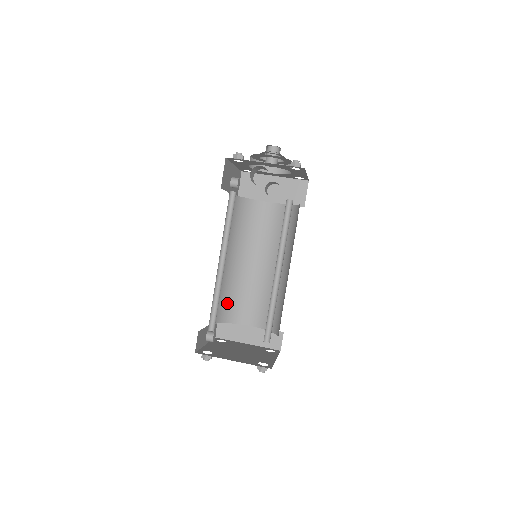
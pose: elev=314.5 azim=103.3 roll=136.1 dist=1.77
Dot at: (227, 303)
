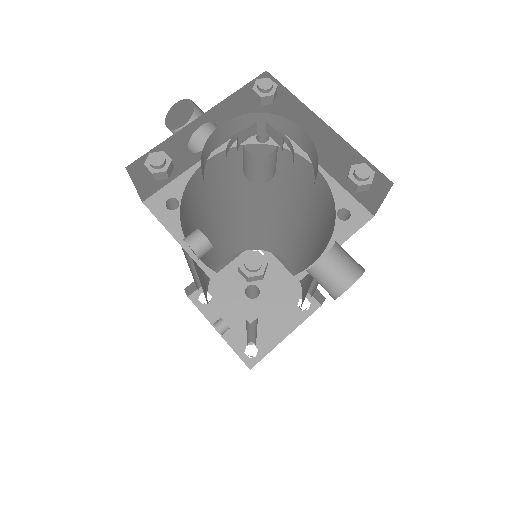
Dot at: (204, 285)
